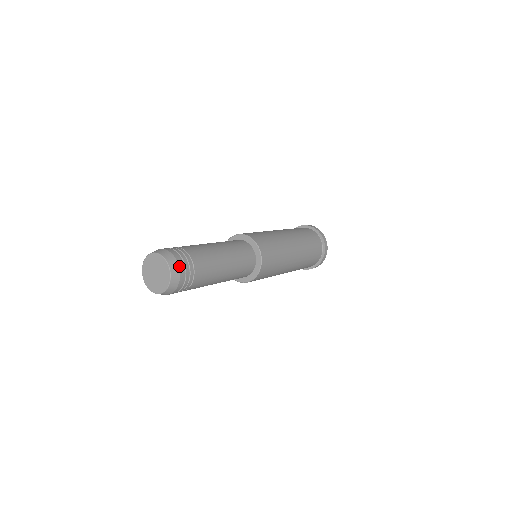
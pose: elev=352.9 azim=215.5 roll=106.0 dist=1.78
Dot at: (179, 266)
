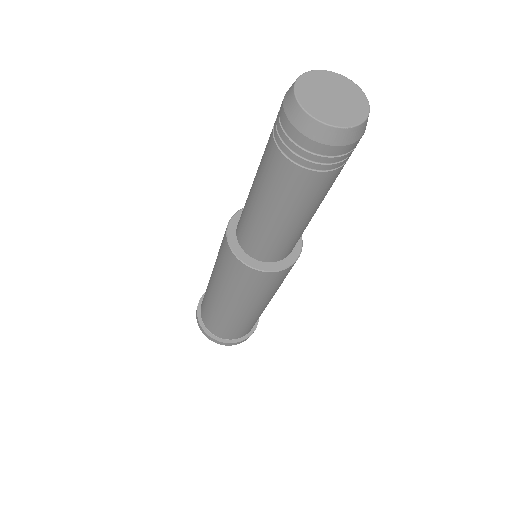
Dot at: occluded
